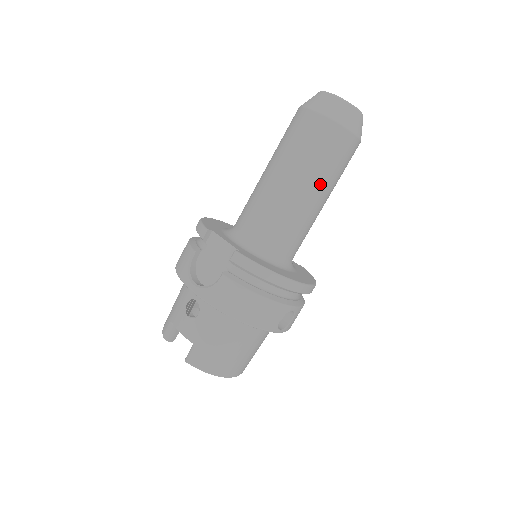
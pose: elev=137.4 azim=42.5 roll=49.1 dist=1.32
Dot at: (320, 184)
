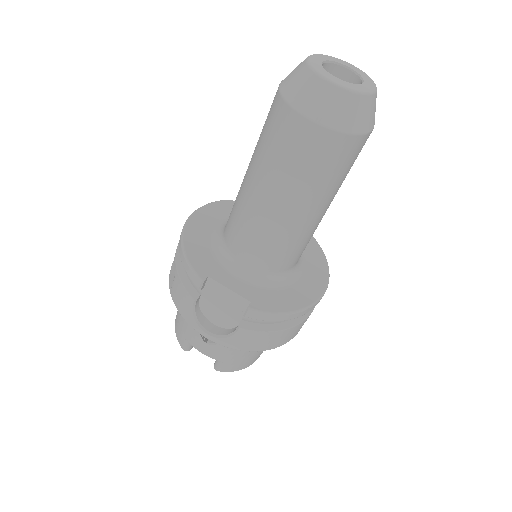
Dot at: (329, 199)
